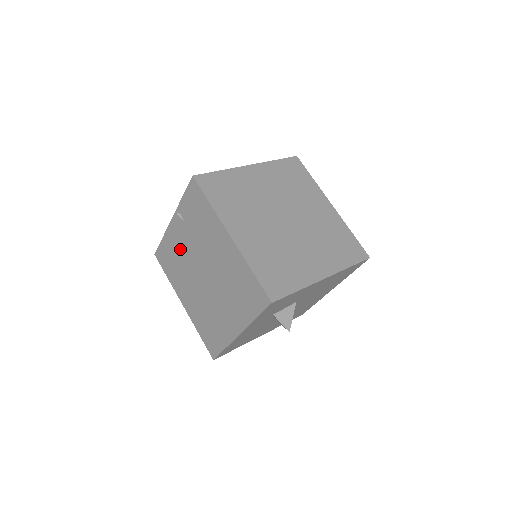
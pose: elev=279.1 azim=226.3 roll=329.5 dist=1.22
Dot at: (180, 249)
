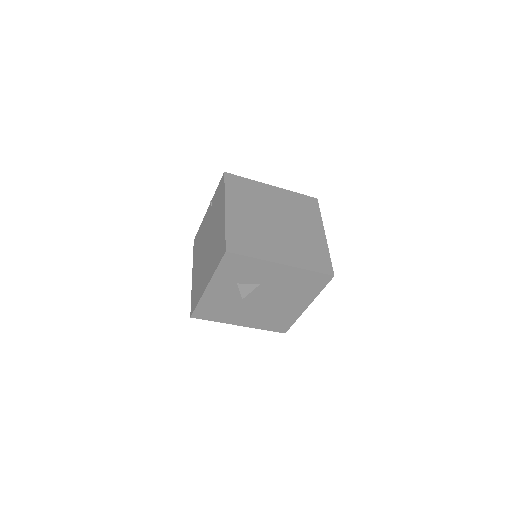
Dot at: (204, 230)
